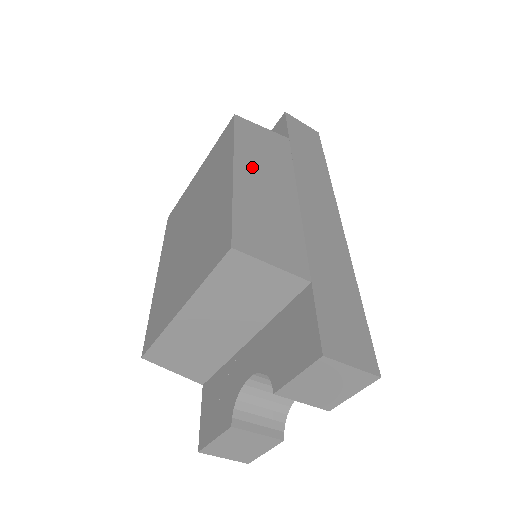
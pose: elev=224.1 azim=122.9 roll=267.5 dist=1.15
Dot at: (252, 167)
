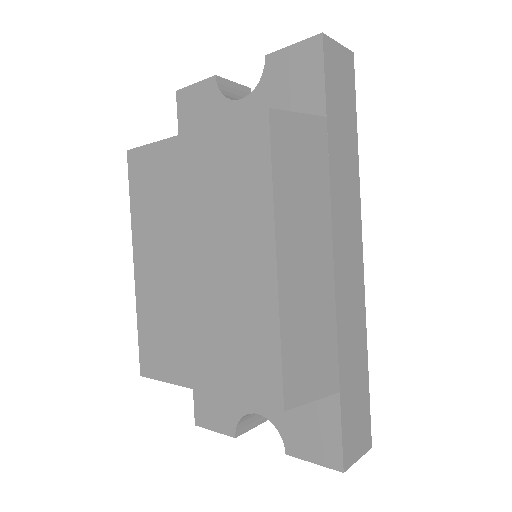
Dot at: (293, 238)
